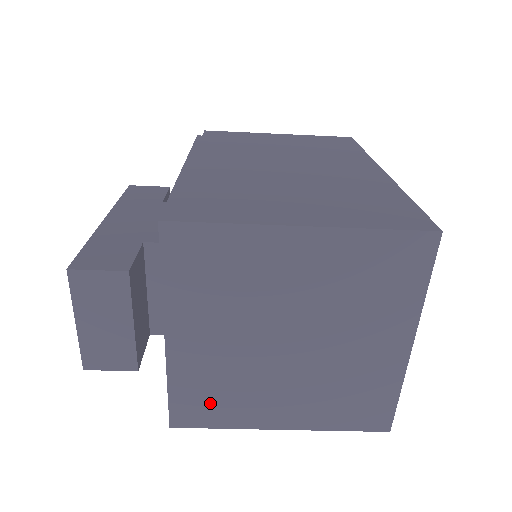
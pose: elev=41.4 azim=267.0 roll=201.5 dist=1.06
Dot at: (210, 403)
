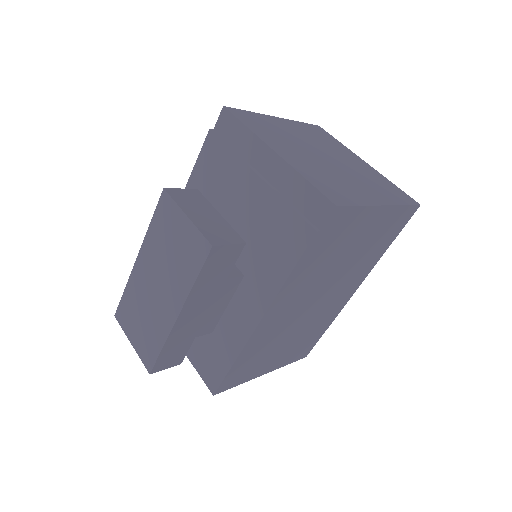
Dot at: occluded
